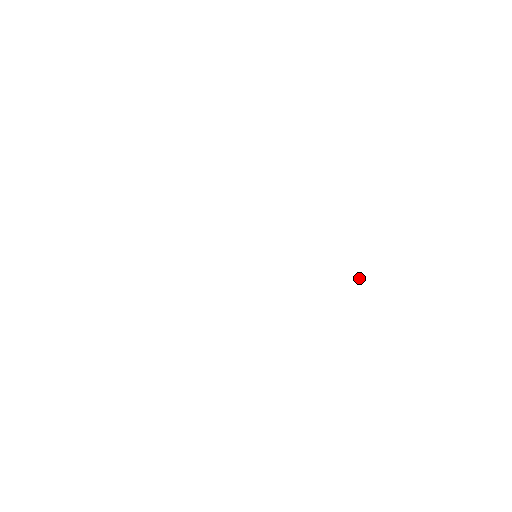
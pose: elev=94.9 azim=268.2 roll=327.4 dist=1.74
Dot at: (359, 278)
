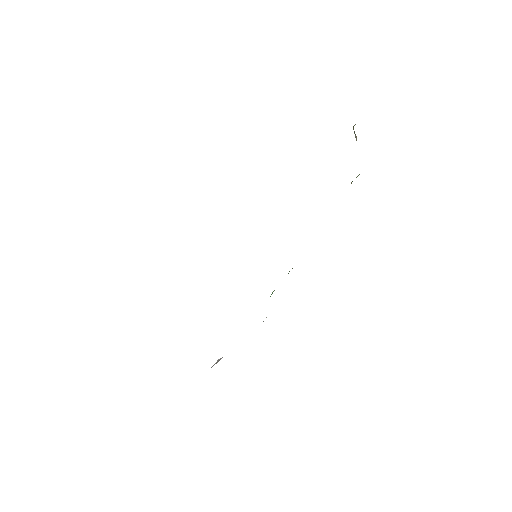
Dot at: occluded
